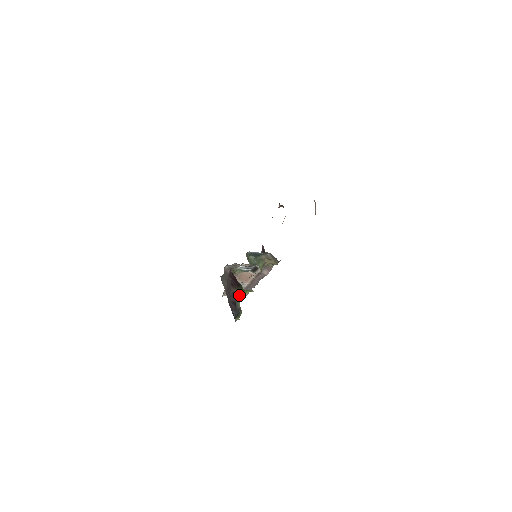
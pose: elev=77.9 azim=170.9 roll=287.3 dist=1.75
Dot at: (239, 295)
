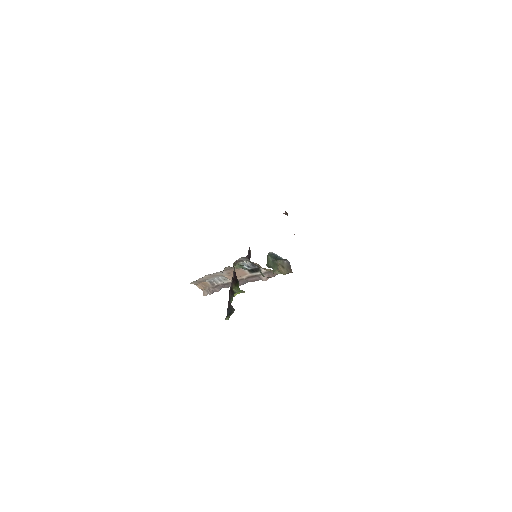
Dot at: (235, 292)
